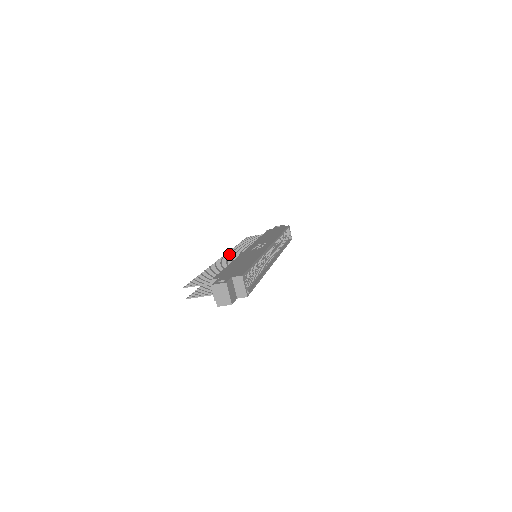
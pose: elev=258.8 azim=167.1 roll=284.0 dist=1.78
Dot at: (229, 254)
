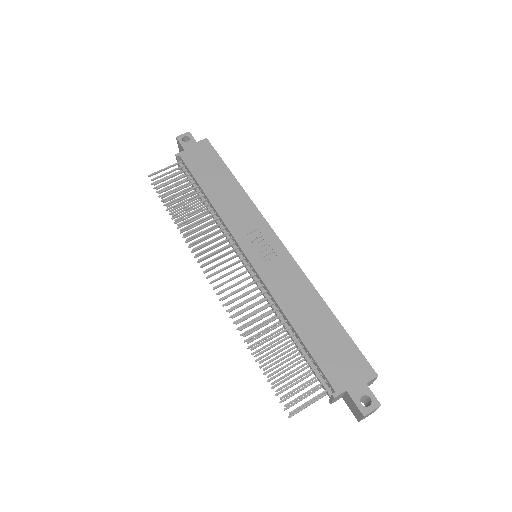
Dot at: (214, 266)
